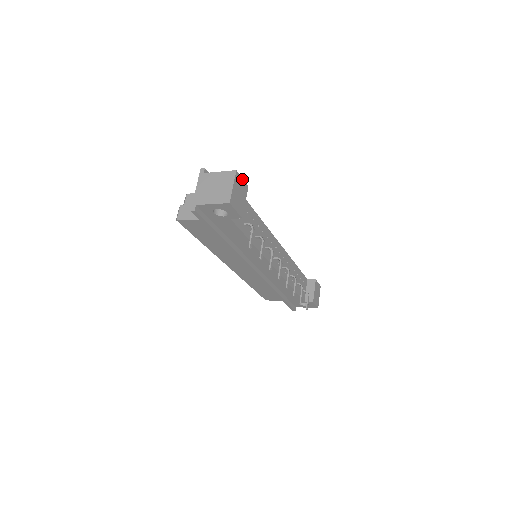
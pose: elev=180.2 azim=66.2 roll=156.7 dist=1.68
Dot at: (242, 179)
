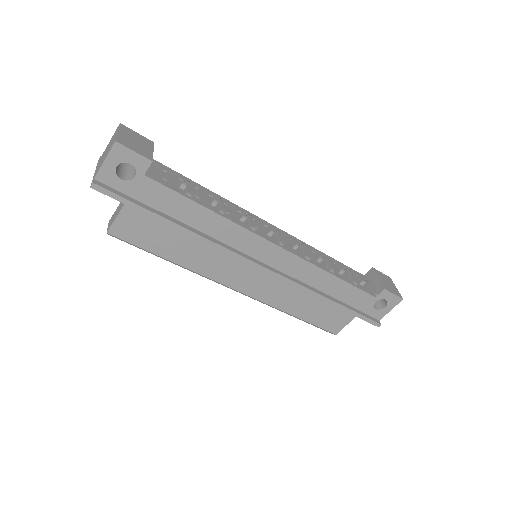
Dot at: (137, 133)
